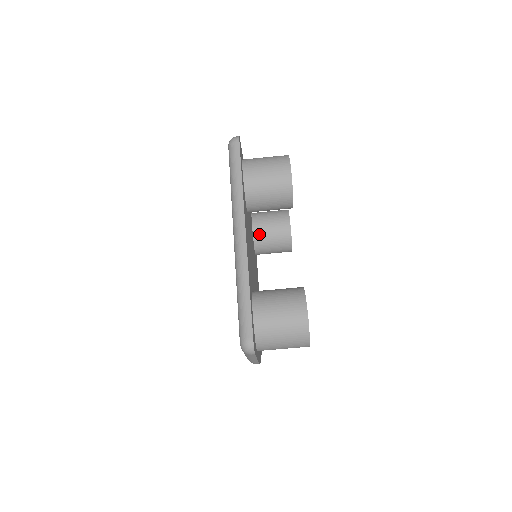
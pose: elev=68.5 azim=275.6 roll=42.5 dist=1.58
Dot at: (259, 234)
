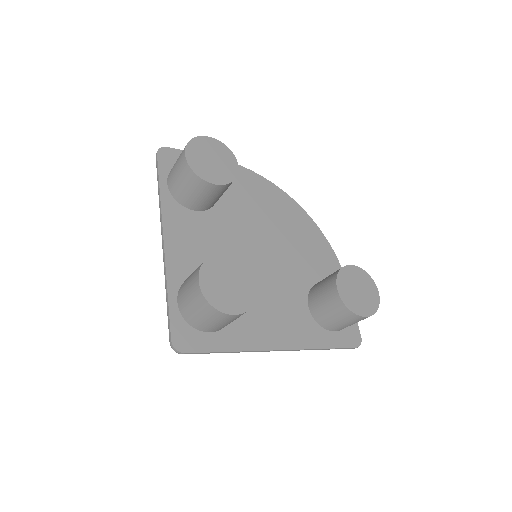
Dot at: (209, 206)
